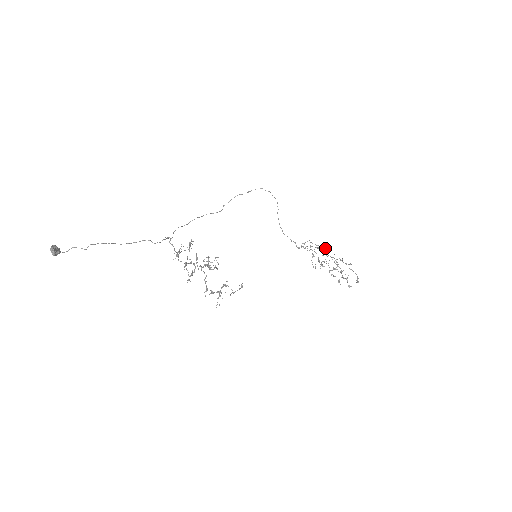
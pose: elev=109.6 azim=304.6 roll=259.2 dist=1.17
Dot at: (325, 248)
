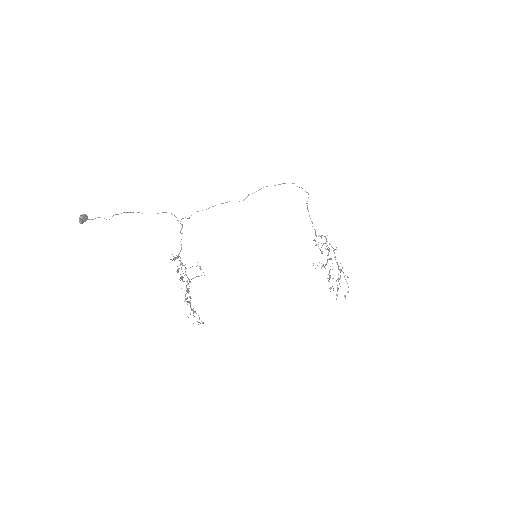
Dot at: (336, 249)
